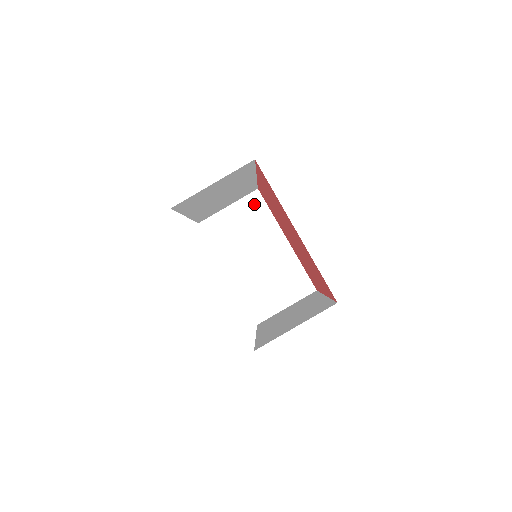
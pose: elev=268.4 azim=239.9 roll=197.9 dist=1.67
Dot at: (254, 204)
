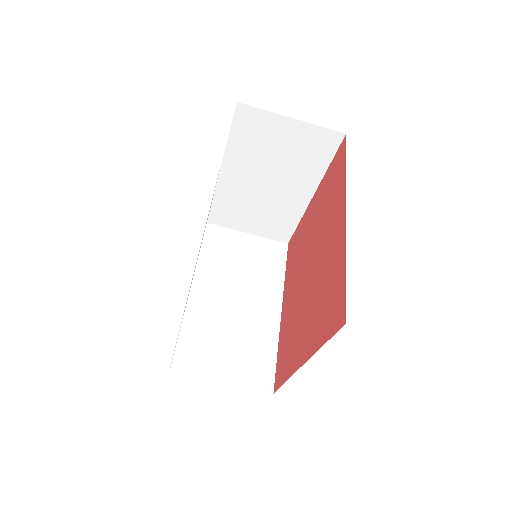
Dot at: (322, 143)
